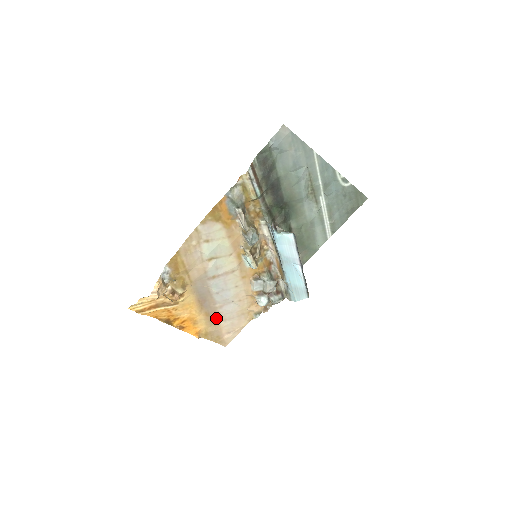
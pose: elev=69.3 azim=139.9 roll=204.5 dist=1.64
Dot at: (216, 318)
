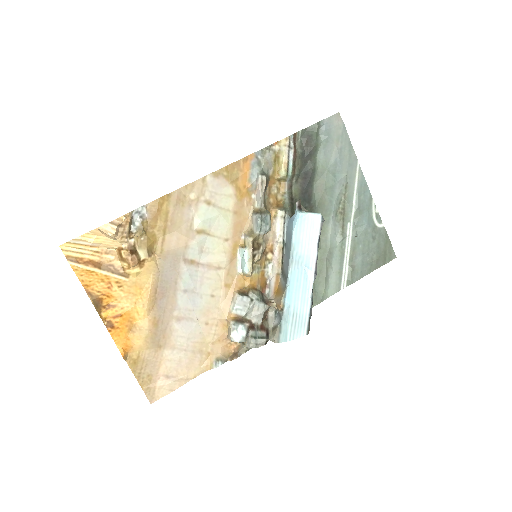
Dot at: (163, 337)
